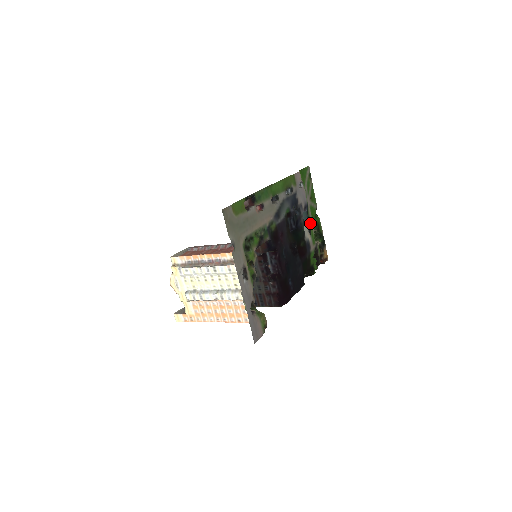
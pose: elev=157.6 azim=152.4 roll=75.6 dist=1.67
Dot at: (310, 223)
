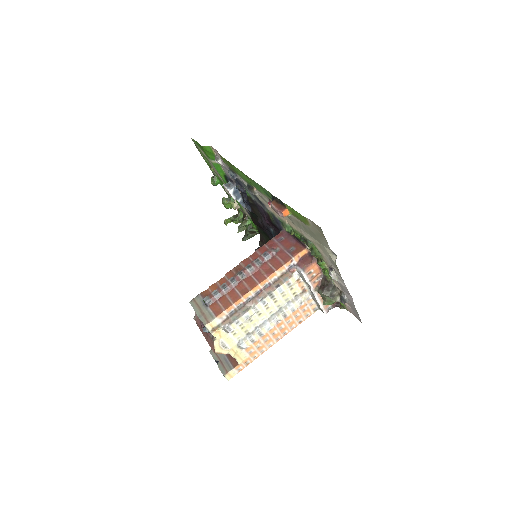
Dot at: occluded
